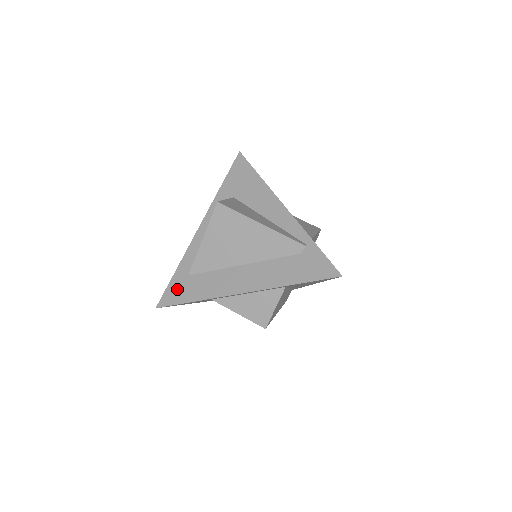
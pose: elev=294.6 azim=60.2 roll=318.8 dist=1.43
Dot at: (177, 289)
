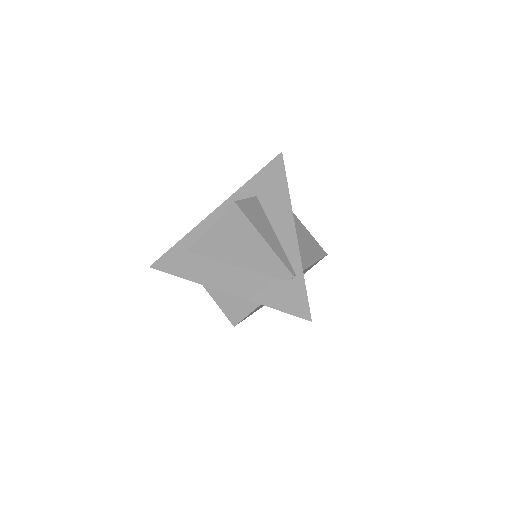
Dot at: (173, 259)
